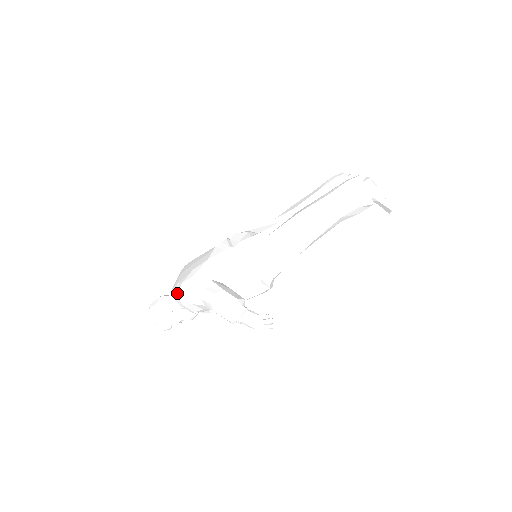
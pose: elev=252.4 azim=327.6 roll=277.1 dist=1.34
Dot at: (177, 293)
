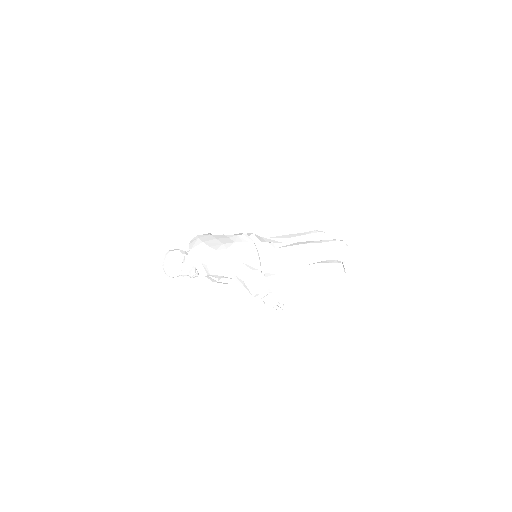
Dot at: (208, 255)
